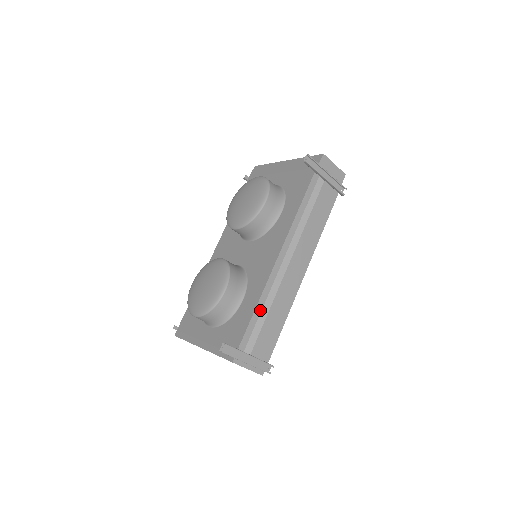
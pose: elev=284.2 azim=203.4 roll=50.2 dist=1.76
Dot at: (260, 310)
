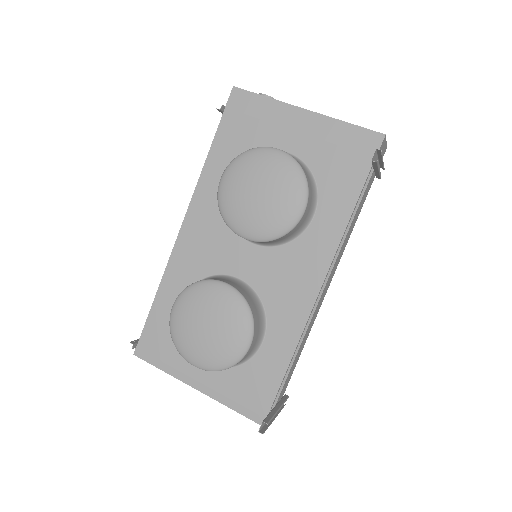
Dot at: occluded
